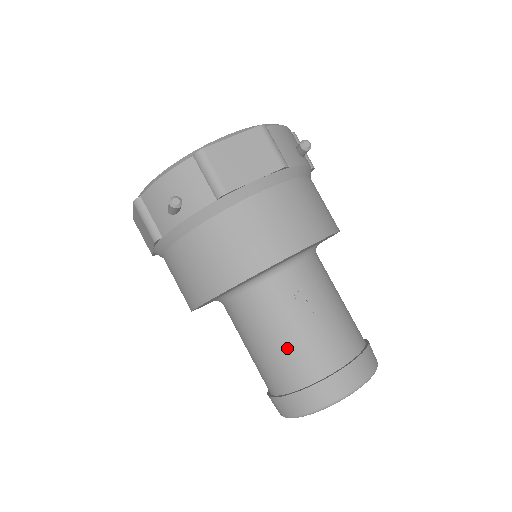
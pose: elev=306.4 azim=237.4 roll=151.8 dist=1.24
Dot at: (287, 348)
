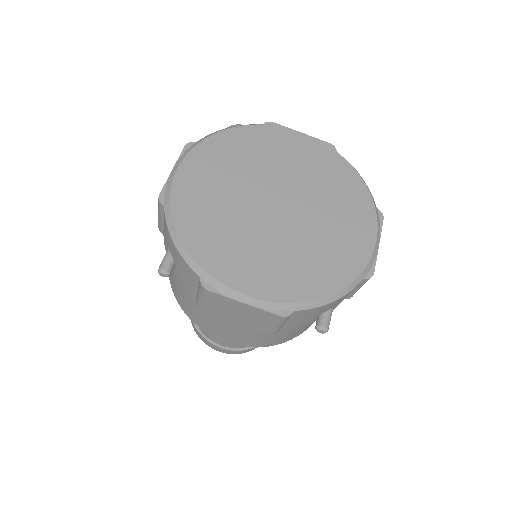
Dot at: occluded
